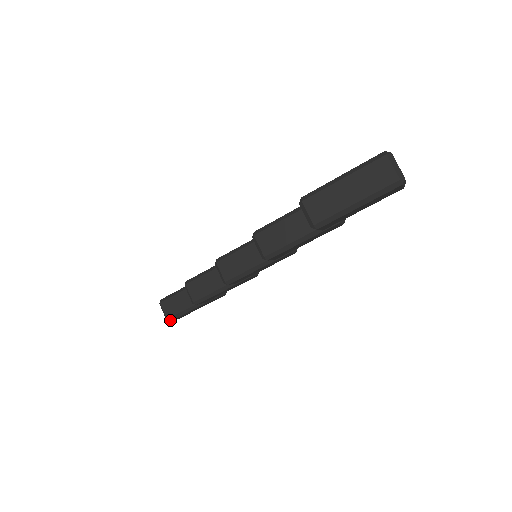
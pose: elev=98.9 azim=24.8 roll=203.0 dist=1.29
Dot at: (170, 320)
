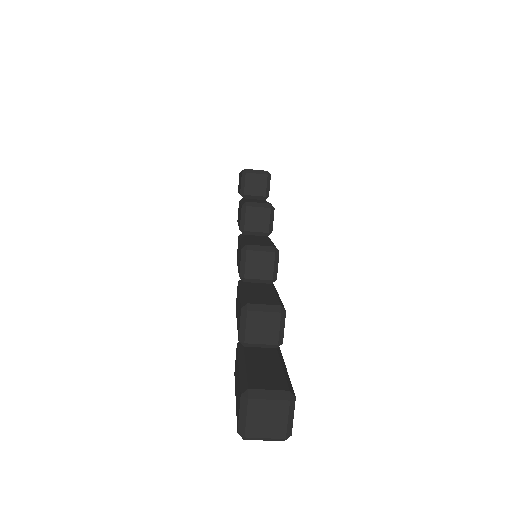
Dot at: occluded
